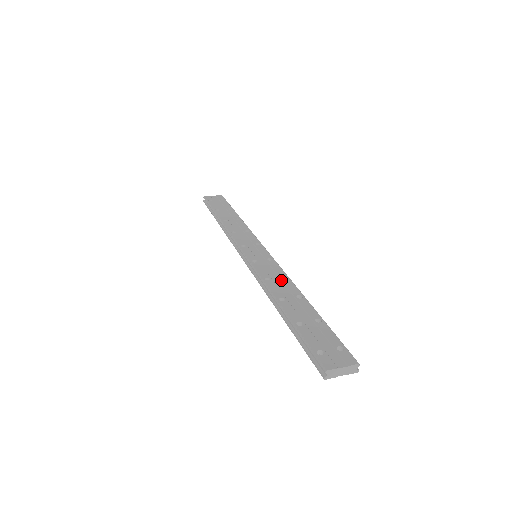
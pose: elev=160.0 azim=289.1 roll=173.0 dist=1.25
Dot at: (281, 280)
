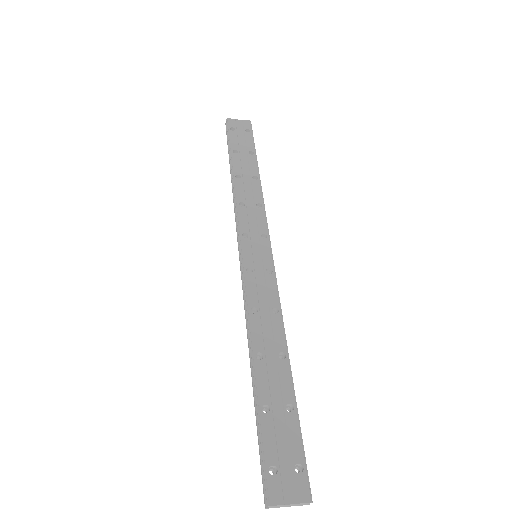
Dot at: (270, 317)
